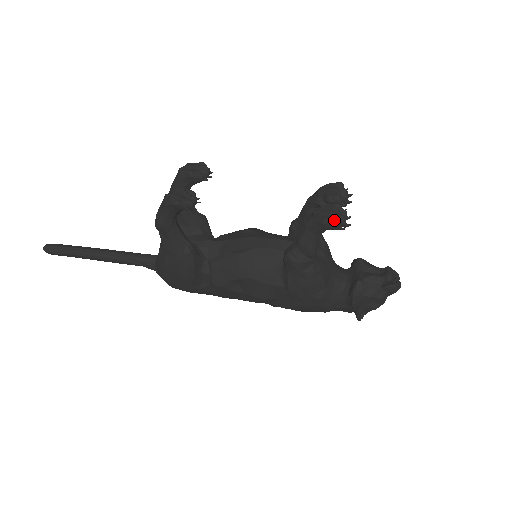
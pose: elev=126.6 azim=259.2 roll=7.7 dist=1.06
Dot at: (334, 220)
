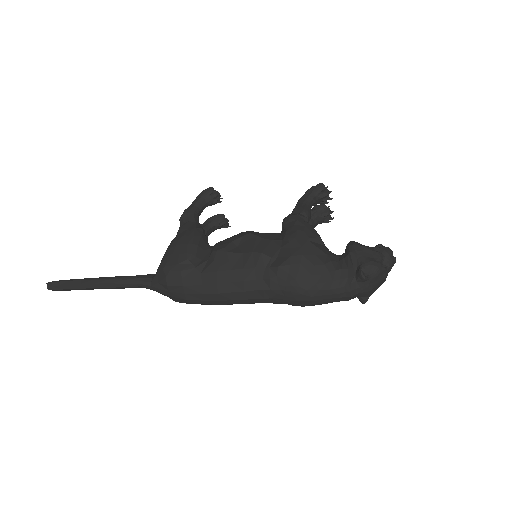
Dot at: (319, 184)
